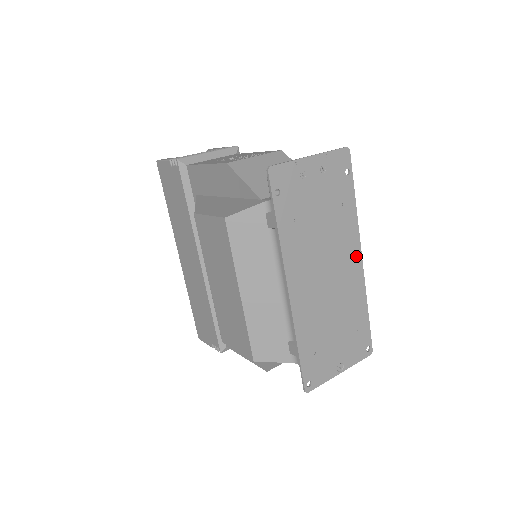
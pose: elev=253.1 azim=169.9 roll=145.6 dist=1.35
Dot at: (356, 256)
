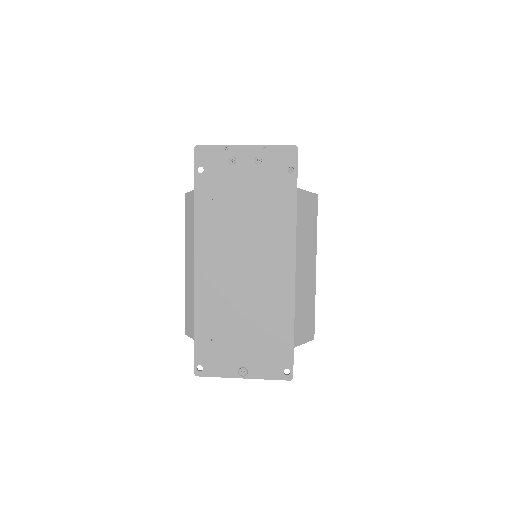
Dot at: (287, 261)
